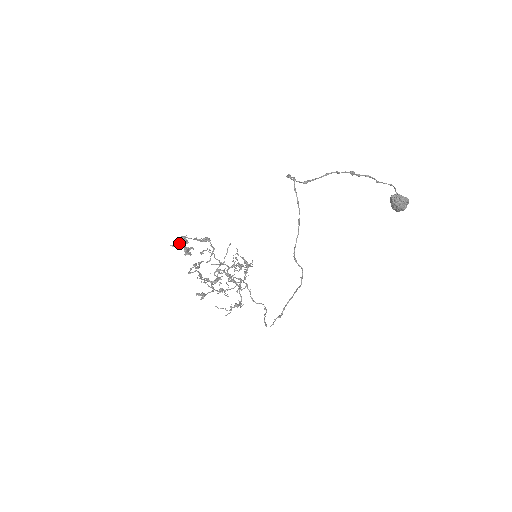
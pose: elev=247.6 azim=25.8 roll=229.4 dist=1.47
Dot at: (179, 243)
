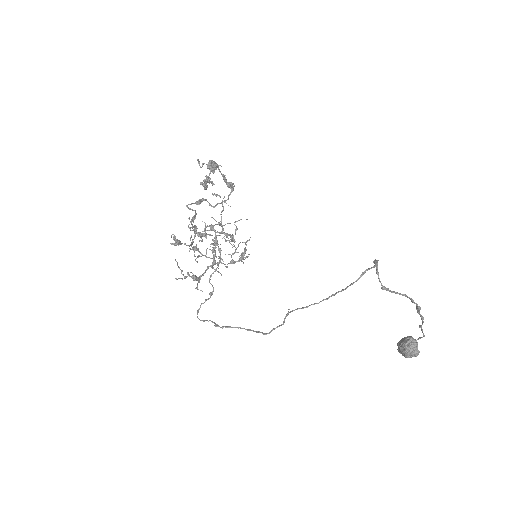
Dot at: (207, 165)
